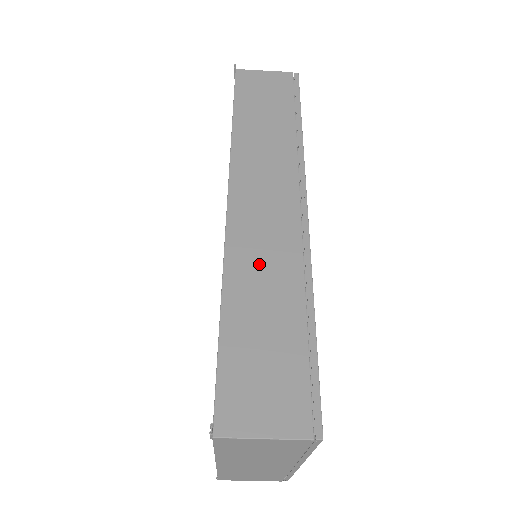
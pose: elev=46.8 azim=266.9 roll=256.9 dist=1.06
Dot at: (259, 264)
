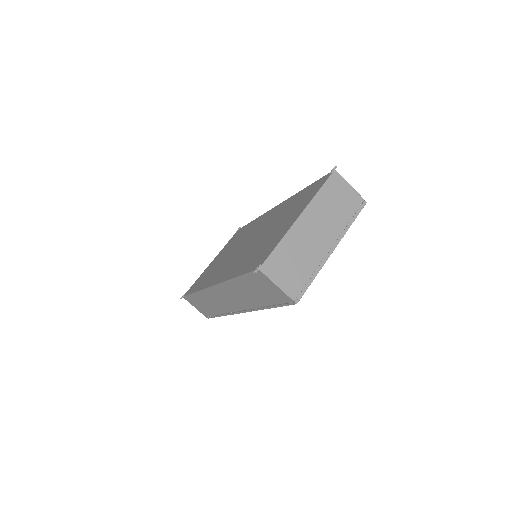
Dot at: occluded
